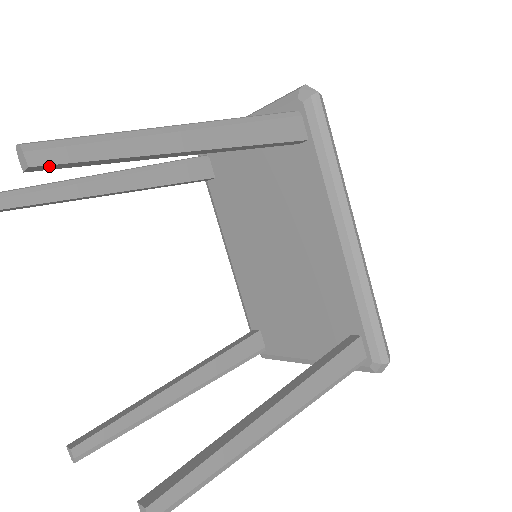
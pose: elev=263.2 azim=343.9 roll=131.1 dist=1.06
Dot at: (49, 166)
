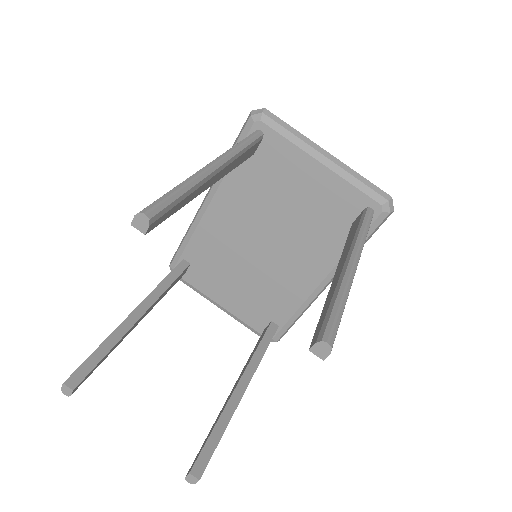
Dot at: occluded
